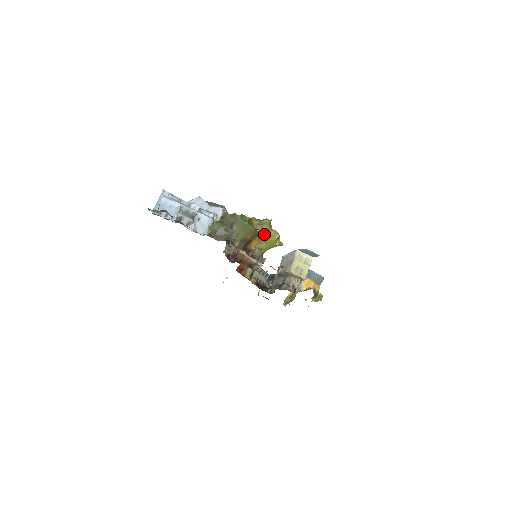
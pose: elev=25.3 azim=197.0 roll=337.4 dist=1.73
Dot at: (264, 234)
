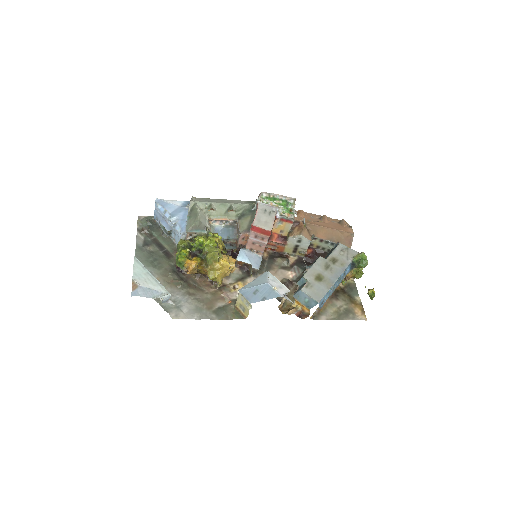
Dot at: occluded
